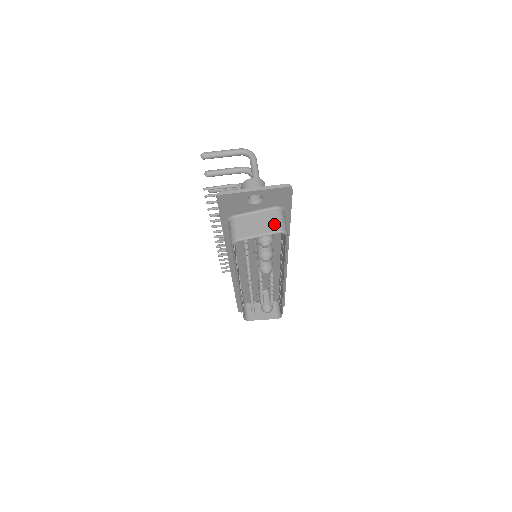
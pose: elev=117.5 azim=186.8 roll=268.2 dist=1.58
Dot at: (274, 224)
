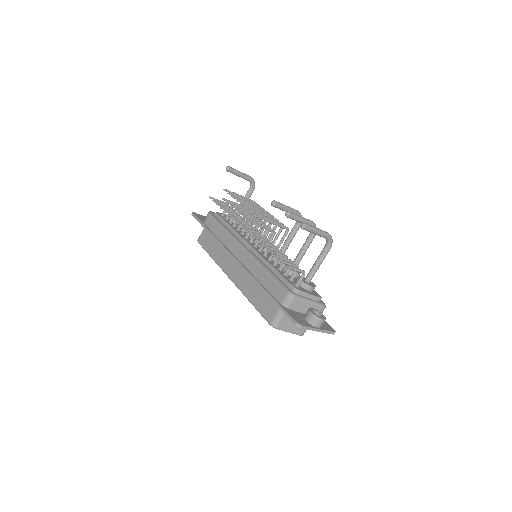
Dot at: (303, 330)
